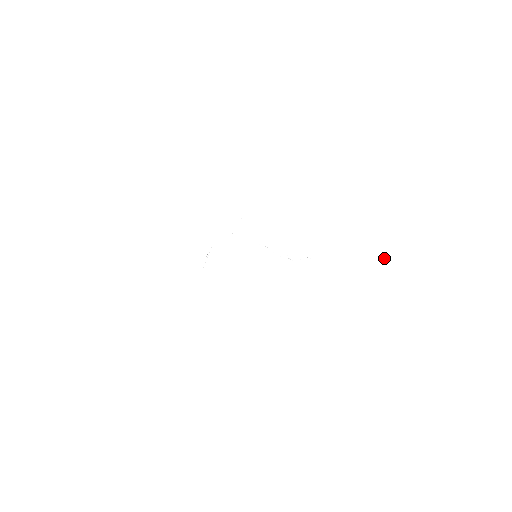
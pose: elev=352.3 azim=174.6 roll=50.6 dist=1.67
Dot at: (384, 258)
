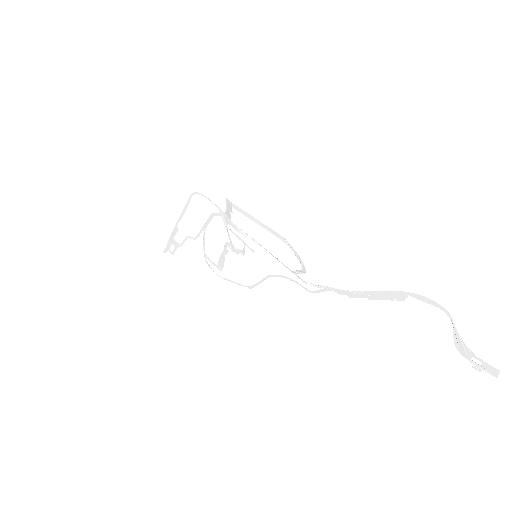
Dot at: (471, 351)
